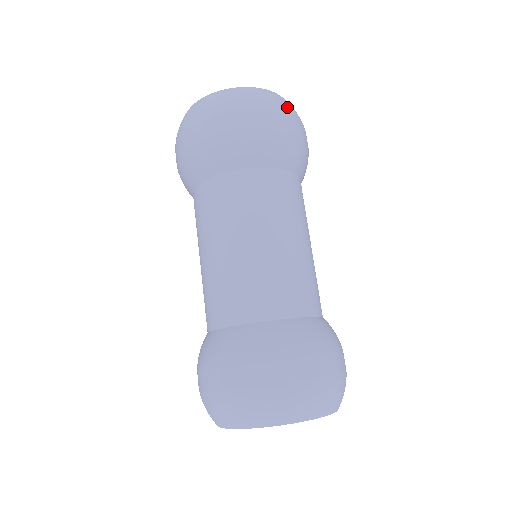
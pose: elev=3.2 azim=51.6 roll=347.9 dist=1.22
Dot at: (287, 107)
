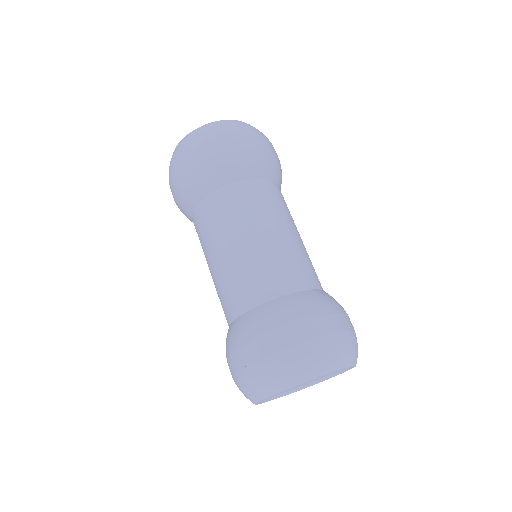
Dot at: (239, 127)
